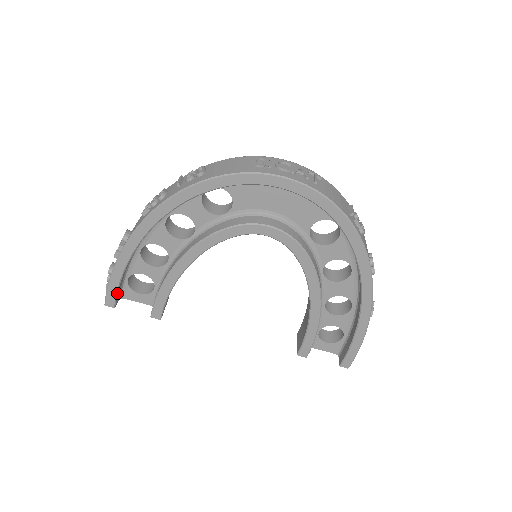
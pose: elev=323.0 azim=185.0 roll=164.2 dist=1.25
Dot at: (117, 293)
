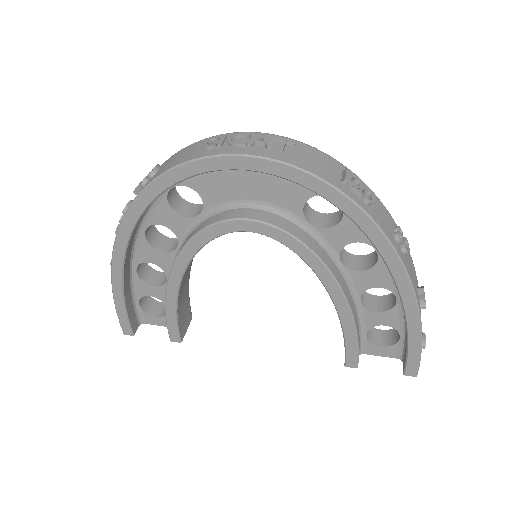
Dot at: (129, 320)
